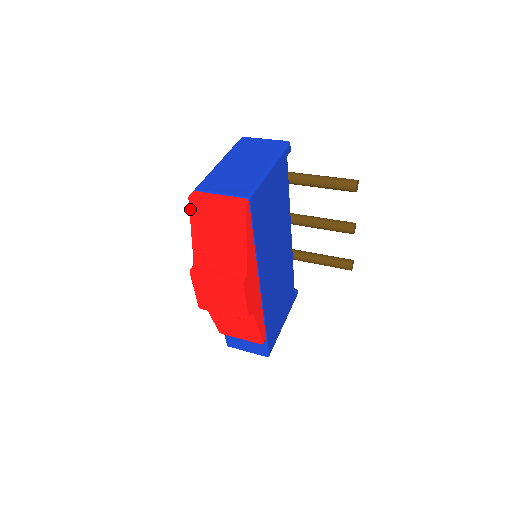
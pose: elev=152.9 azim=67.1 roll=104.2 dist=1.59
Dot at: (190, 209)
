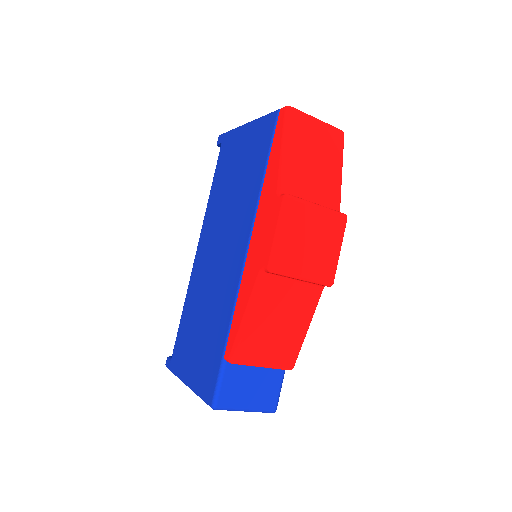
Dot at: (289, 120)
